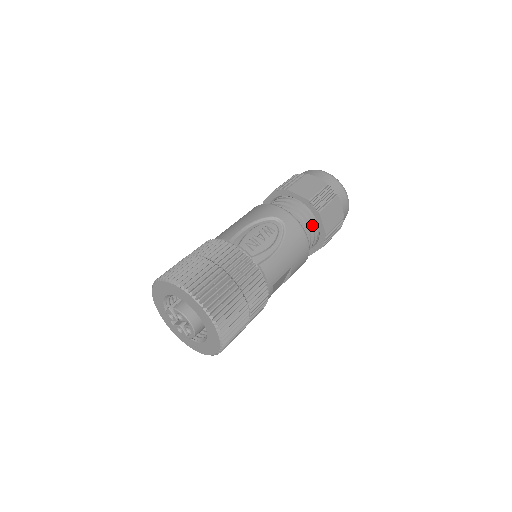
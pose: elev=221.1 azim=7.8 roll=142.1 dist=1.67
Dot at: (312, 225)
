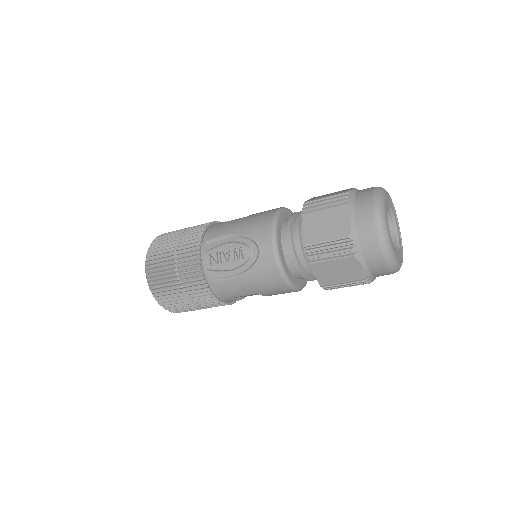
Dot at: (308, 268)
